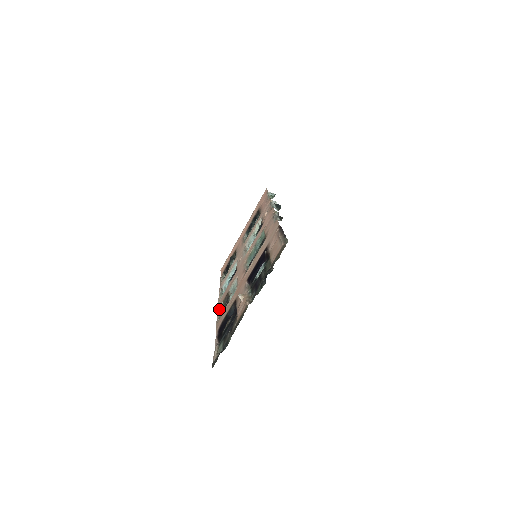
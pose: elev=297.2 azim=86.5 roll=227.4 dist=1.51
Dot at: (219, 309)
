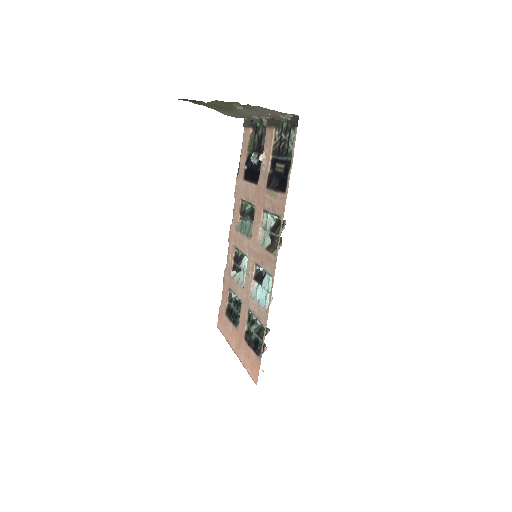
Dot at: (276, 251)
